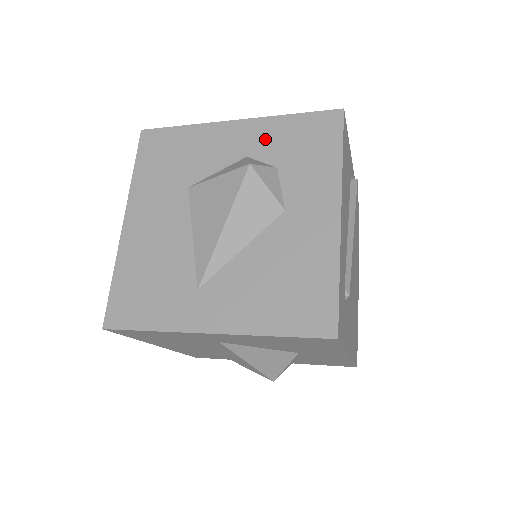
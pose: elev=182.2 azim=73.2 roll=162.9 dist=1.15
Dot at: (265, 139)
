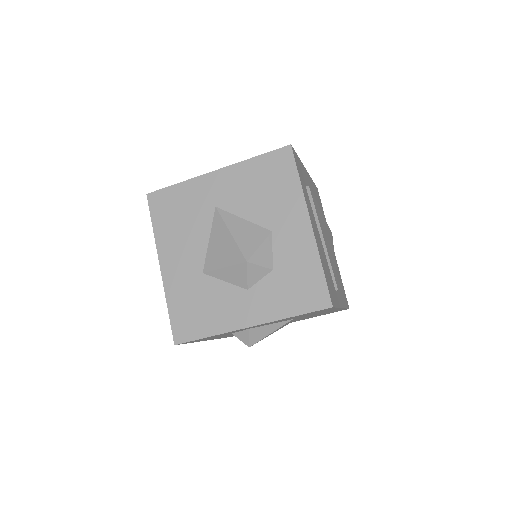
Dot at: occluded
